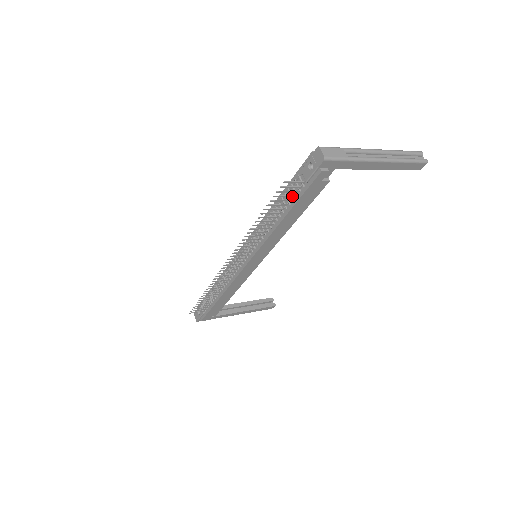
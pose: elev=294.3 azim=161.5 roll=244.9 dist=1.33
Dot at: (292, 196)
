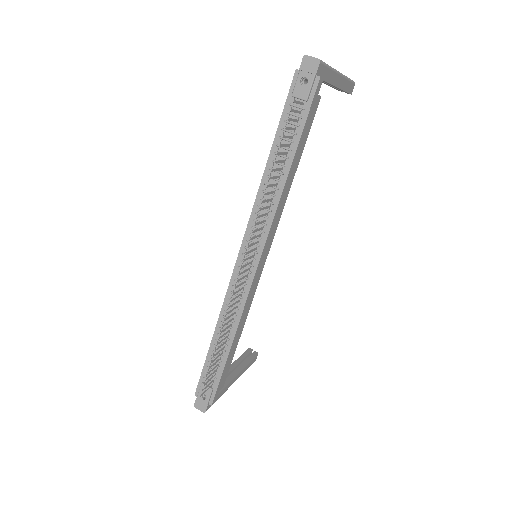
Dot at: (294, 129)
